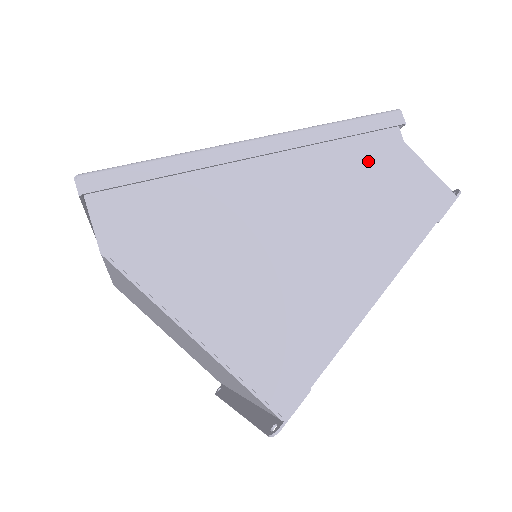
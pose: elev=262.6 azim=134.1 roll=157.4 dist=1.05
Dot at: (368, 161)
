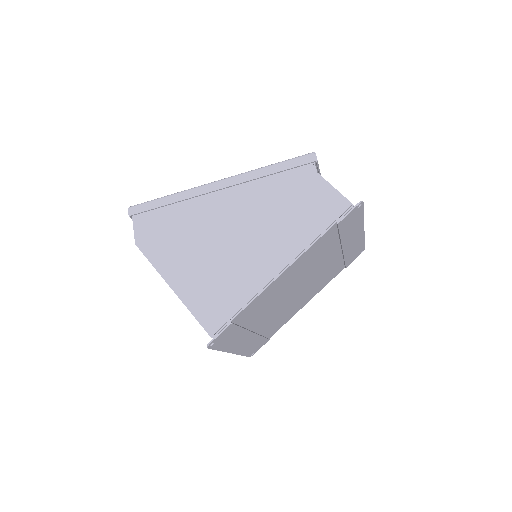
Dot at: (287, 187)
